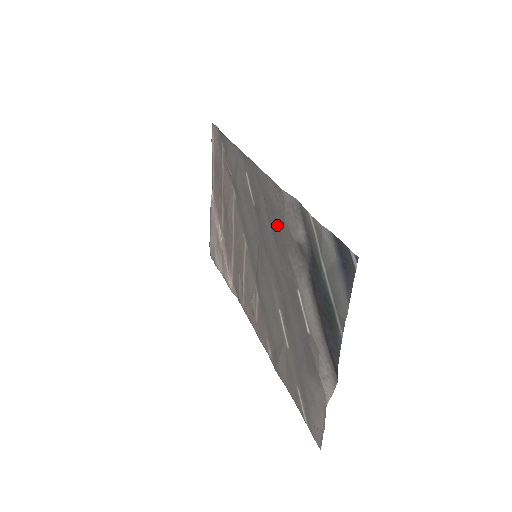
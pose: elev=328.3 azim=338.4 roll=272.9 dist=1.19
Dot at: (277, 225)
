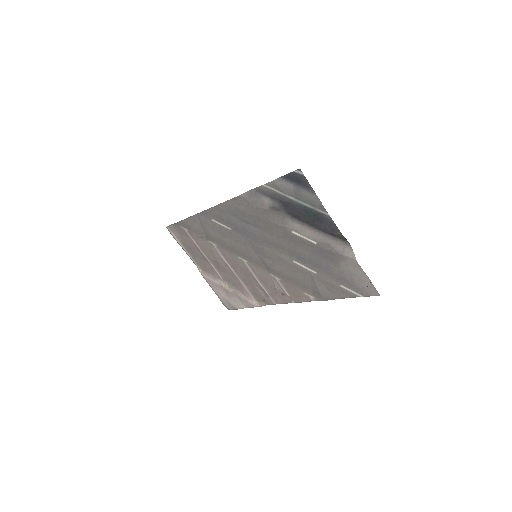
Dot at: (252, 217)
